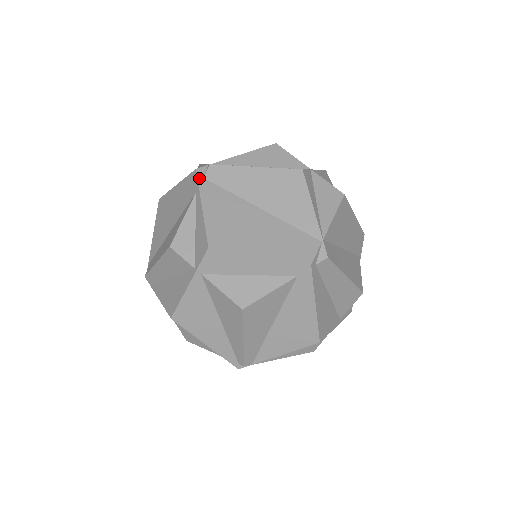
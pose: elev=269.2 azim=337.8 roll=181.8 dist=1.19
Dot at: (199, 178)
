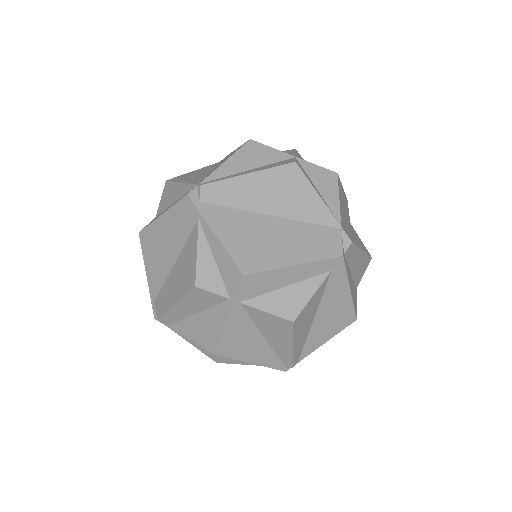
Dot at: (196, 204)
